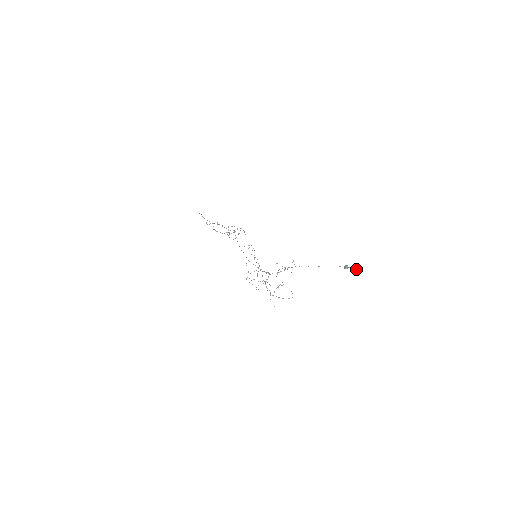
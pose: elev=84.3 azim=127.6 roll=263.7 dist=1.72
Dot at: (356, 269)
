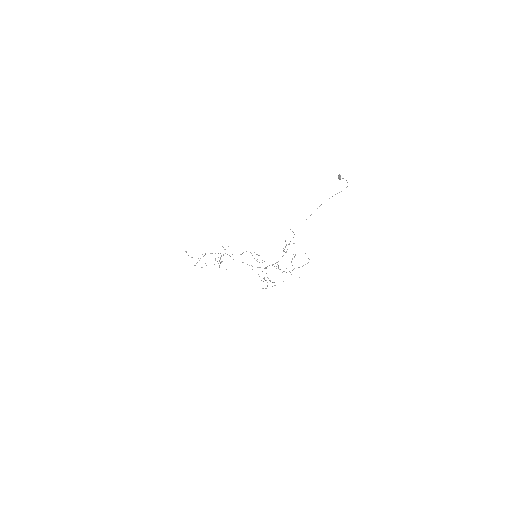
Dot at: (347, 182)
